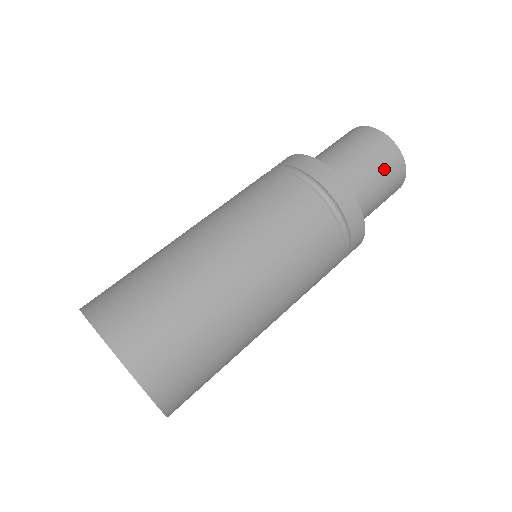
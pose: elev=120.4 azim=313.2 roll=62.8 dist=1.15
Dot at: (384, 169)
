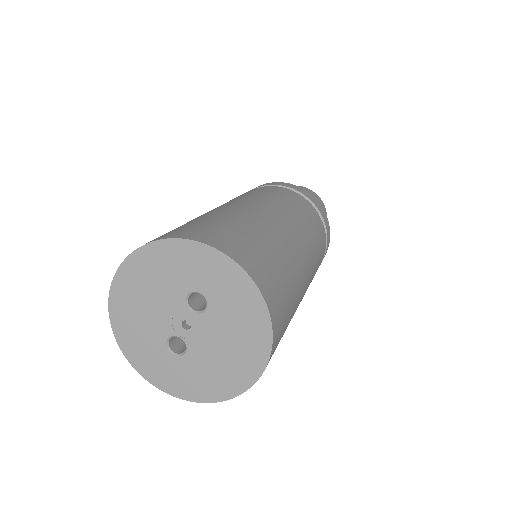
Dot at: occluded
